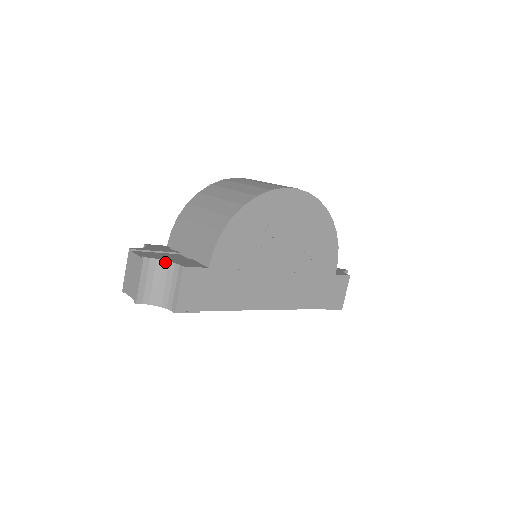
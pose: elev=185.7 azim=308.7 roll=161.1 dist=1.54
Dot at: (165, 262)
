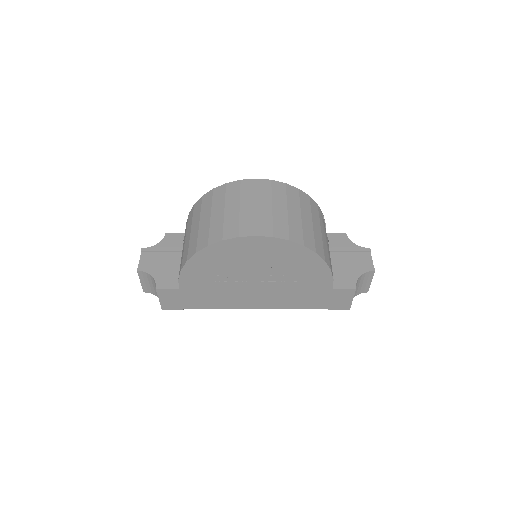
Dot at: (151, 276)
